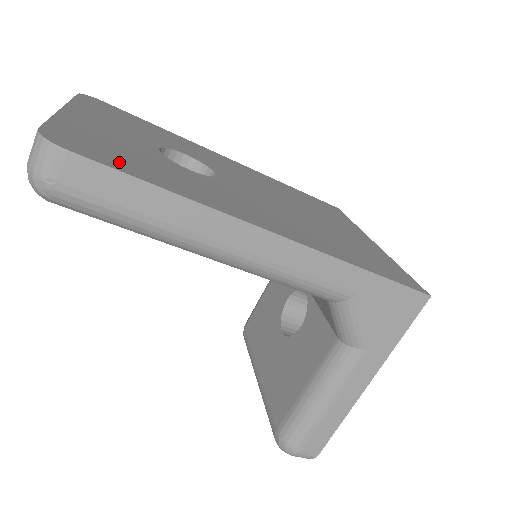
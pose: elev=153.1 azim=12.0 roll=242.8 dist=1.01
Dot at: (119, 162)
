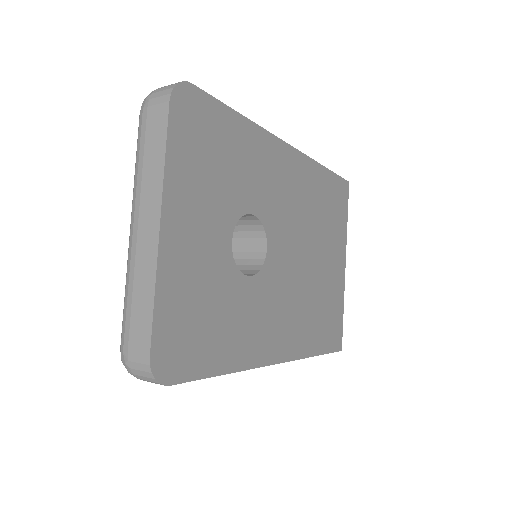
Dot at: (201, 355)
